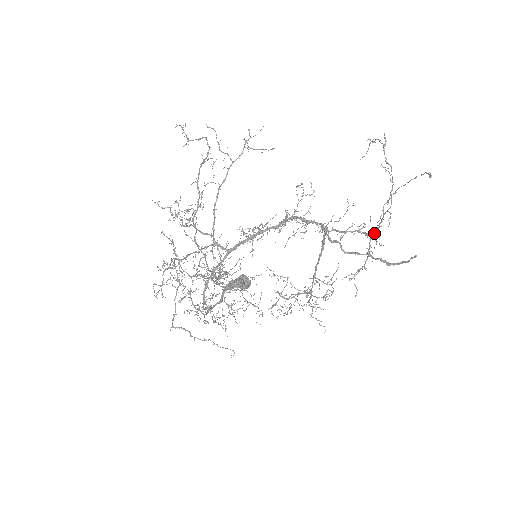
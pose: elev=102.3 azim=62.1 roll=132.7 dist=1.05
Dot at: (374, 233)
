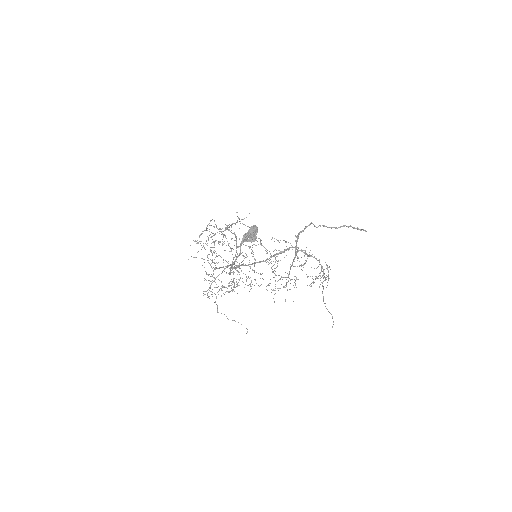
Dot at: occluded
